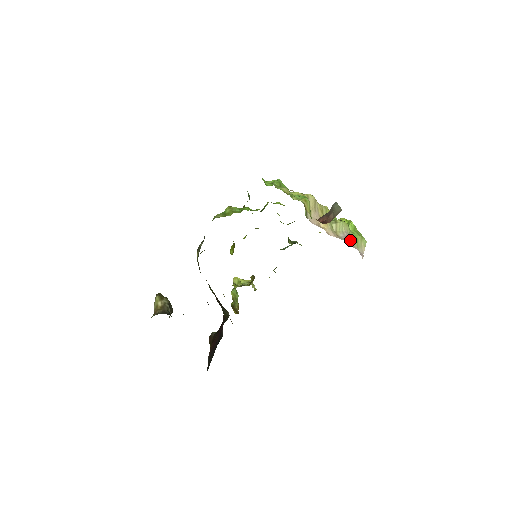
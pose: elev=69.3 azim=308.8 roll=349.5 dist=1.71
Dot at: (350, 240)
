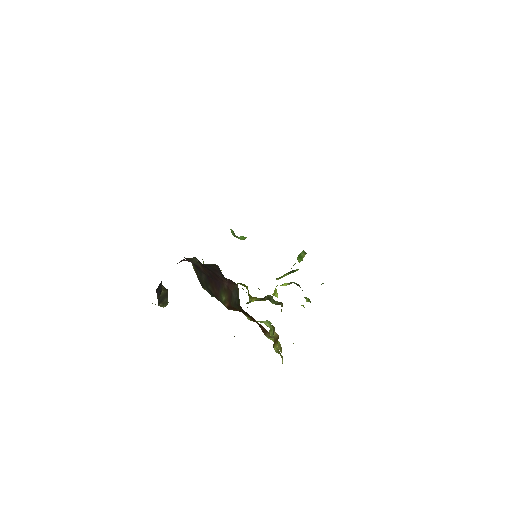
Dot at: occluded
